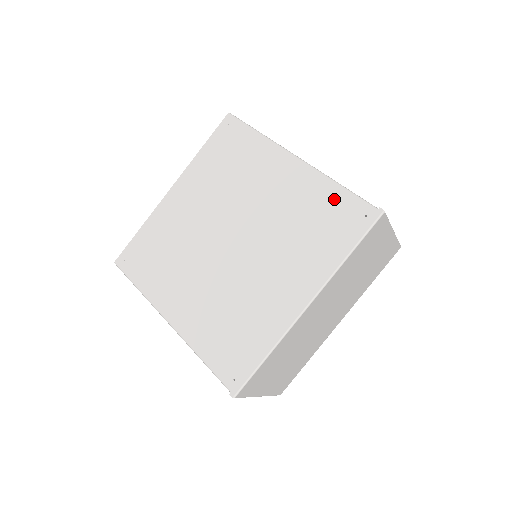
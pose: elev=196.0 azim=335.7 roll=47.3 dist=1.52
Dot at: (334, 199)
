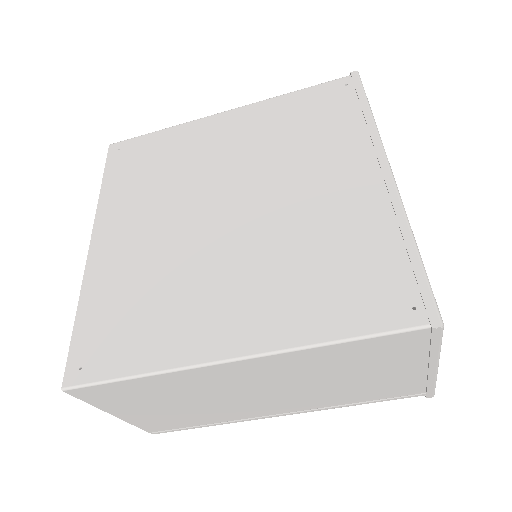
Dot at: (302, 100)
